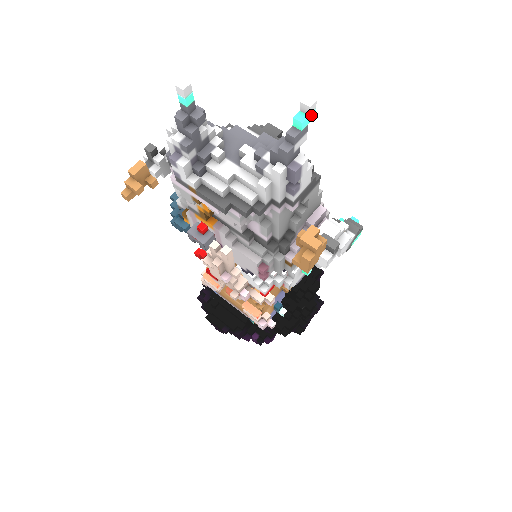
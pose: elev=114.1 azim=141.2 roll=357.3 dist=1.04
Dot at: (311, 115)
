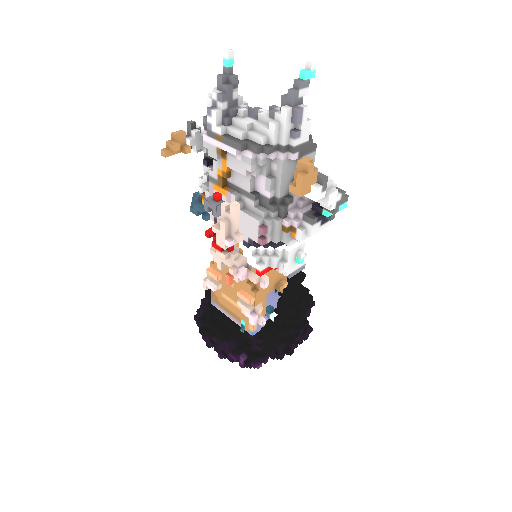
Dot at: (312, 72)
